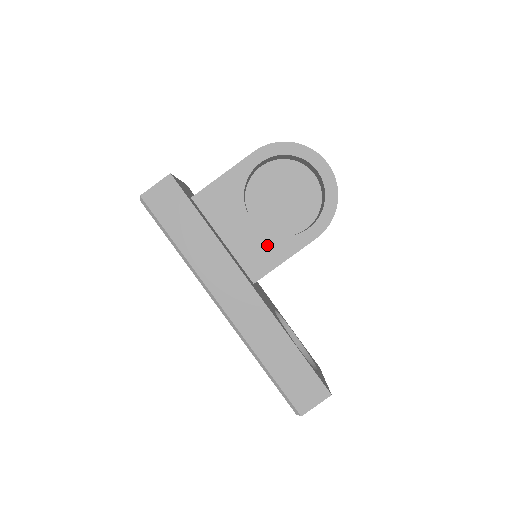
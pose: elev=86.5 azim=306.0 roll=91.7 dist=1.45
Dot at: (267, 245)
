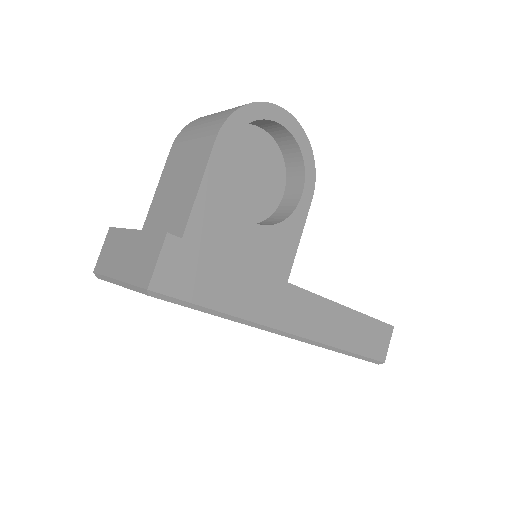
Dot at: (278, 238)
